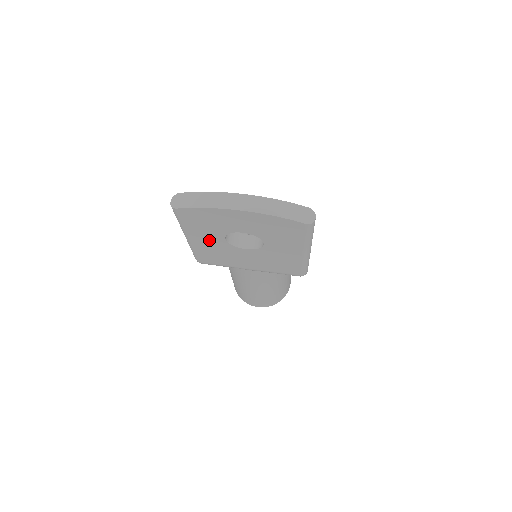
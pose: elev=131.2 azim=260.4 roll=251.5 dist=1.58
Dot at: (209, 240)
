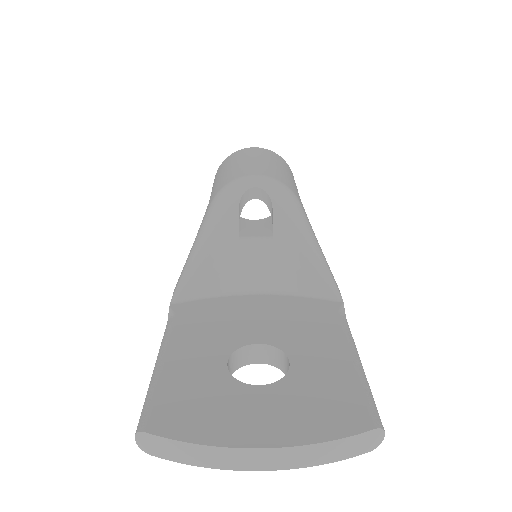
Dot at: occluded
